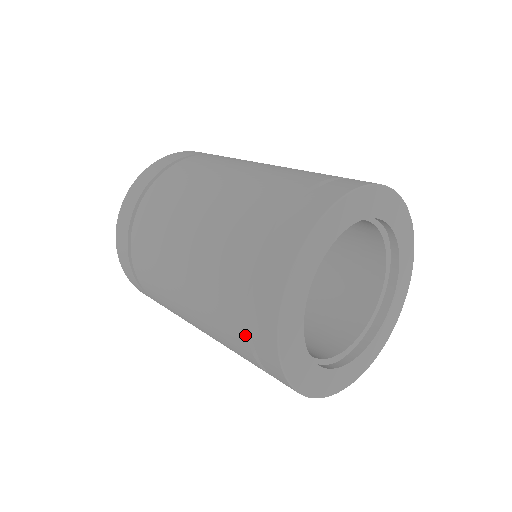
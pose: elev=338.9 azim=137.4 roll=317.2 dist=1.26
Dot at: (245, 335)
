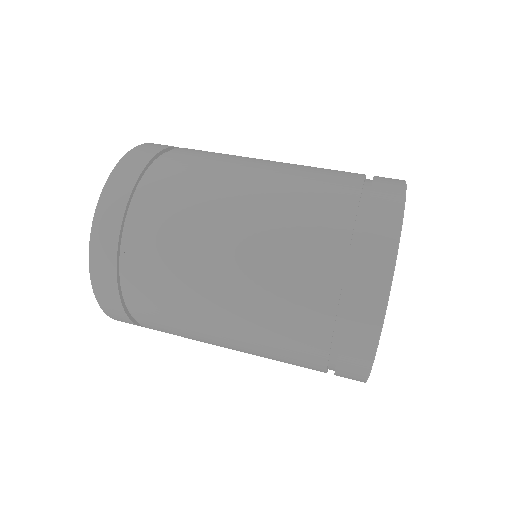
Dot at: occluded
